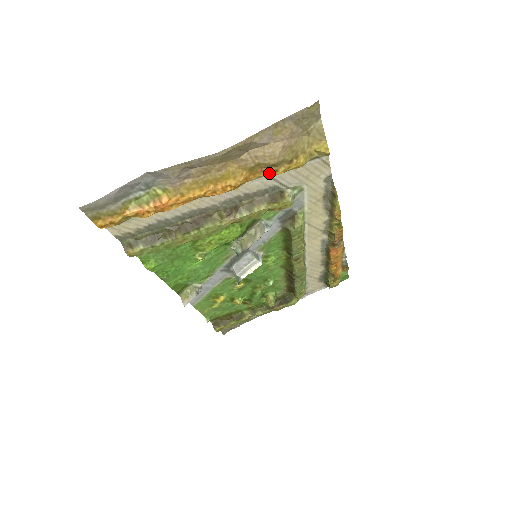
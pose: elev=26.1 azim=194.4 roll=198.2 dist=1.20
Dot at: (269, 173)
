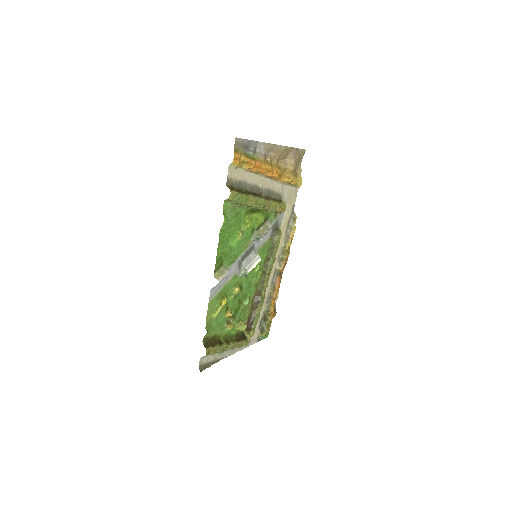
Dot at: (286, 179)
